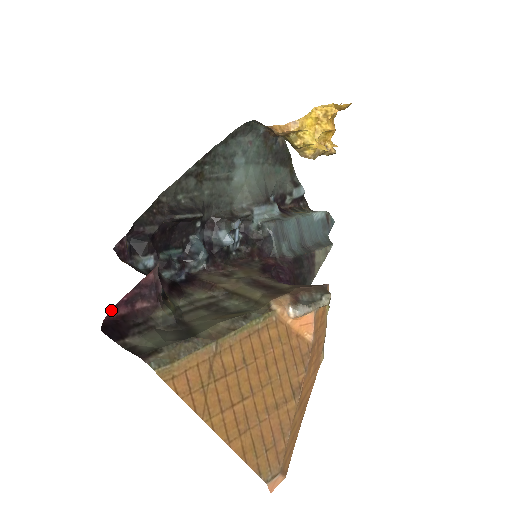
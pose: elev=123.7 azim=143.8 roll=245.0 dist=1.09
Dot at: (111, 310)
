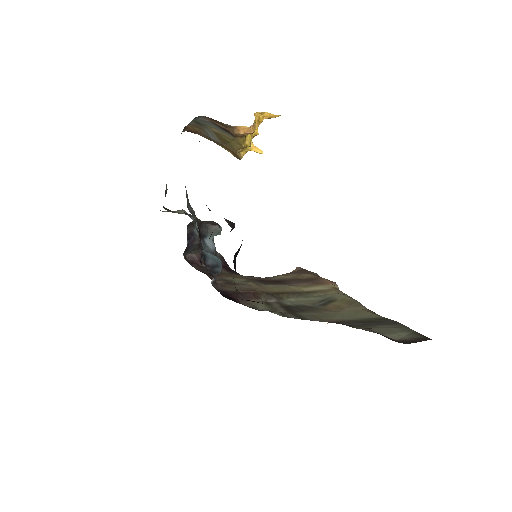
Dot at: occluded
